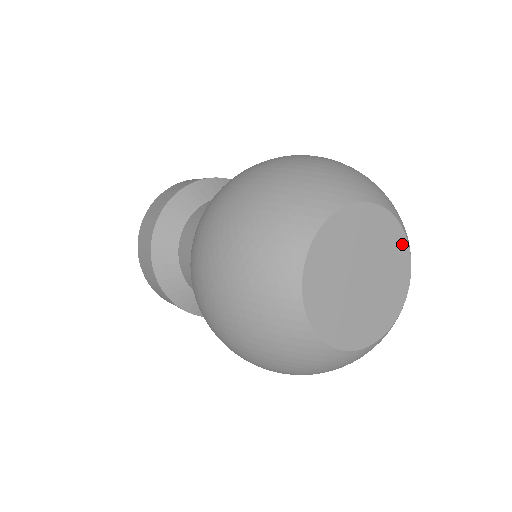
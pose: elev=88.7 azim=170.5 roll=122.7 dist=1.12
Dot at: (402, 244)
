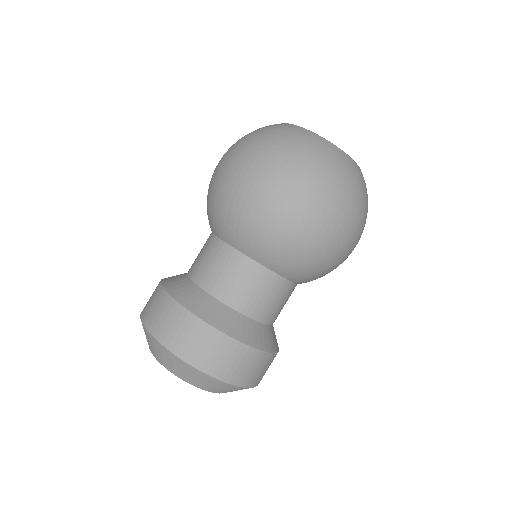
Dot at: occluded
